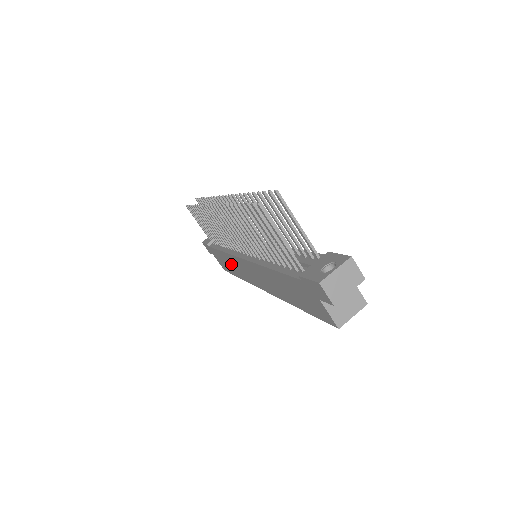
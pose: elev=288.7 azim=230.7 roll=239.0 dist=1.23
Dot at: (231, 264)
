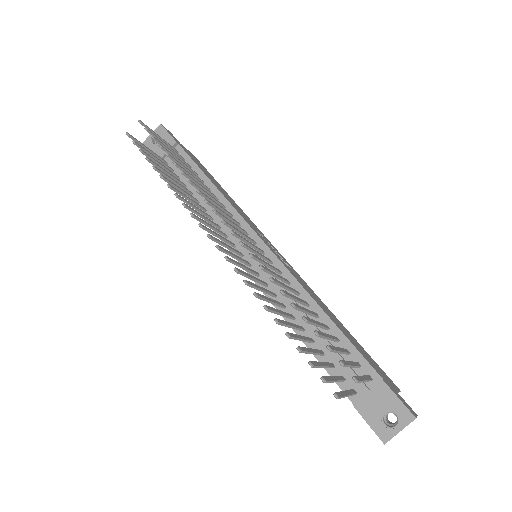
Dot at: occluded
